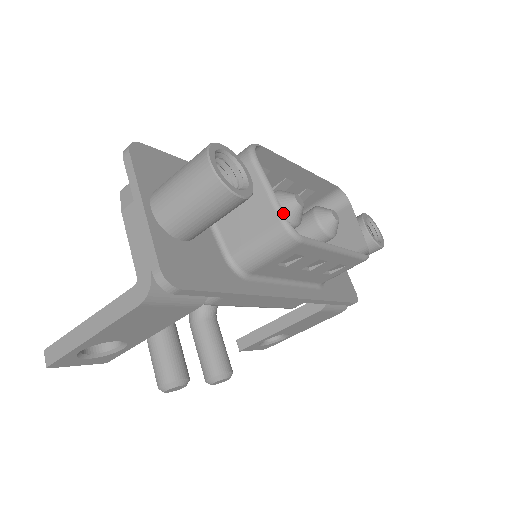
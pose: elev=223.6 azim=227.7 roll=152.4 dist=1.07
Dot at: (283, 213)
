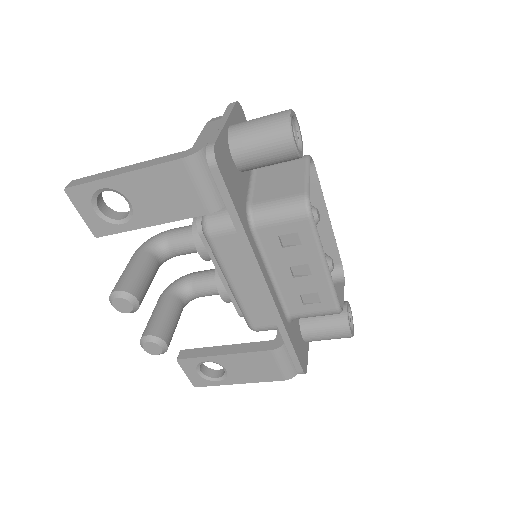
Dot at: (309, 191)
